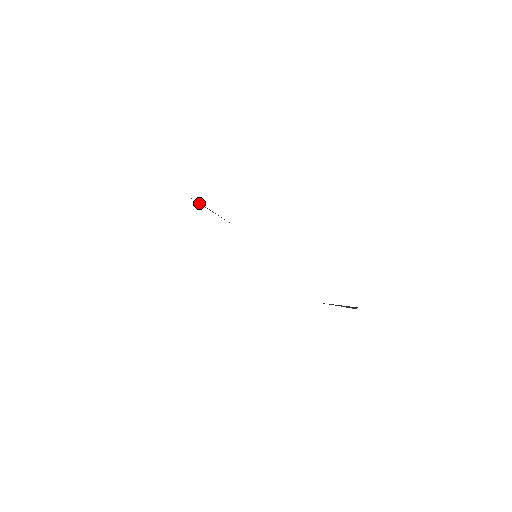
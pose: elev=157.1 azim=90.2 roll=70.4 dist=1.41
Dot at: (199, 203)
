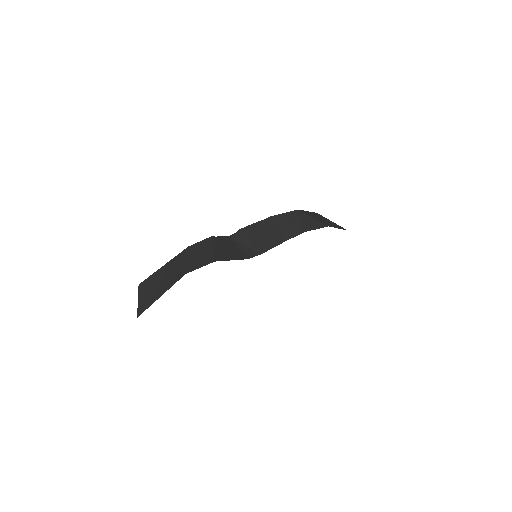
Dot at: (216, 249)
